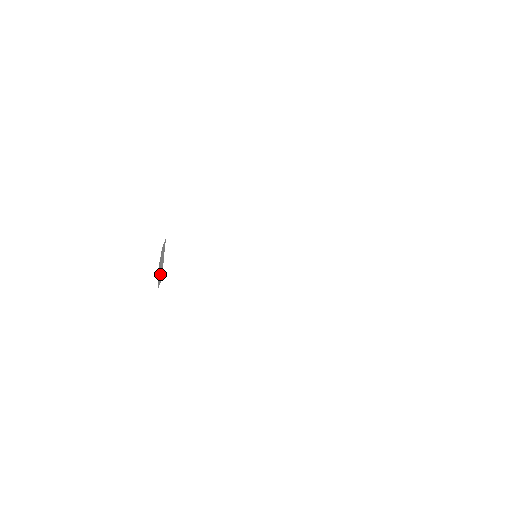
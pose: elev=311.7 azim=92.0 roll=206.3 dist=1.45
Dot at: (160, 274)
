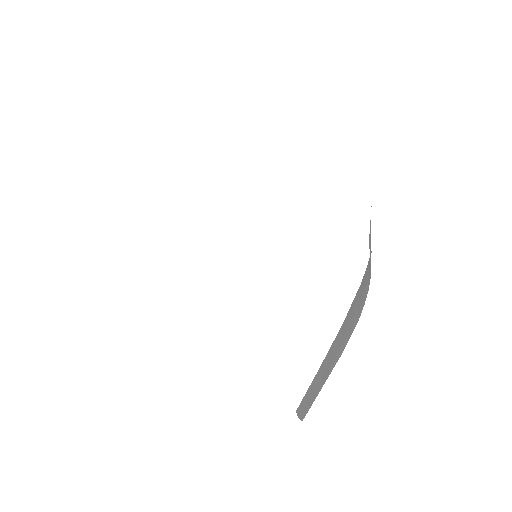
Dot at: occluded
